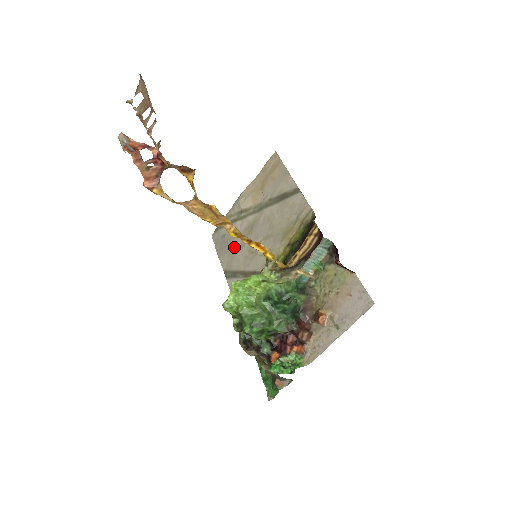
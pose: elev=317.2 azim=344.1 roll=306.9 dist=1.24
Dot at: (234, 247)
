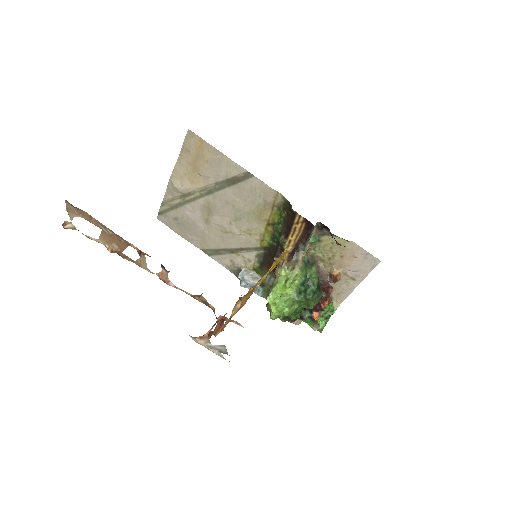
Dot at: (199, 229)
